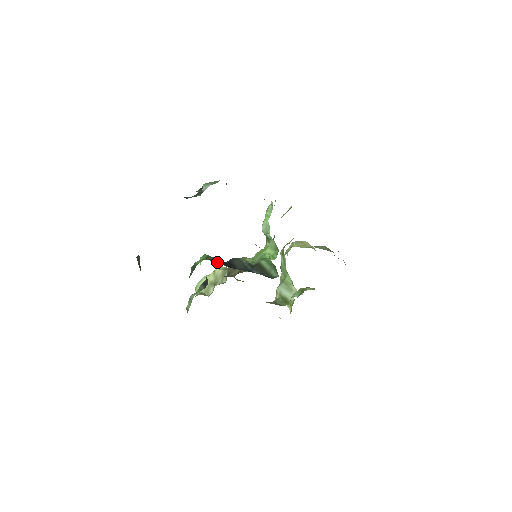
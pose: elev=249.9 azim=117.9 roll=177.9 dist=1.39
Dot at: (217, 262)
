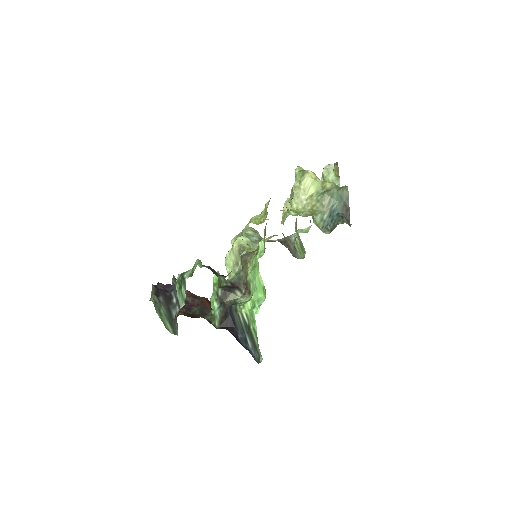
Dot at: (222, 326)
